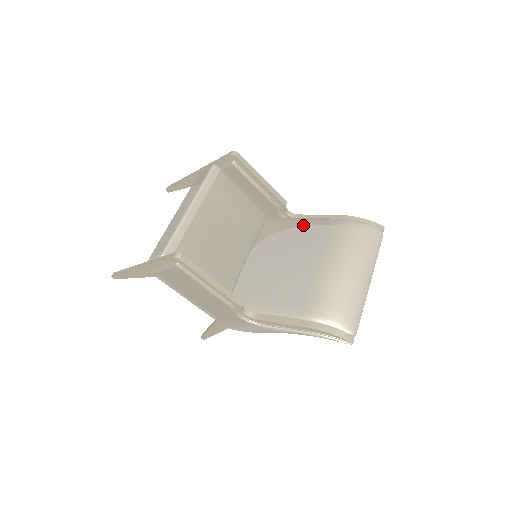
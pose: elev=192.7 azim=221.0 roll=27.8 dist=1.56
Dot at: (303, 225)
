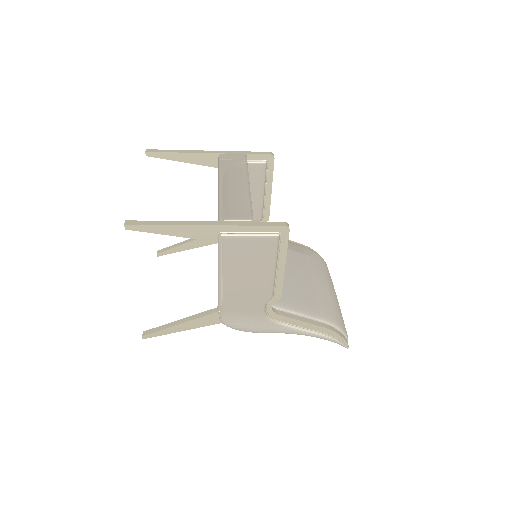
Dot at: occluded
